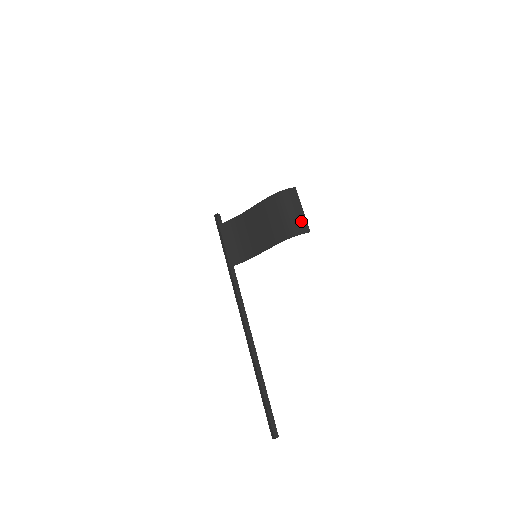
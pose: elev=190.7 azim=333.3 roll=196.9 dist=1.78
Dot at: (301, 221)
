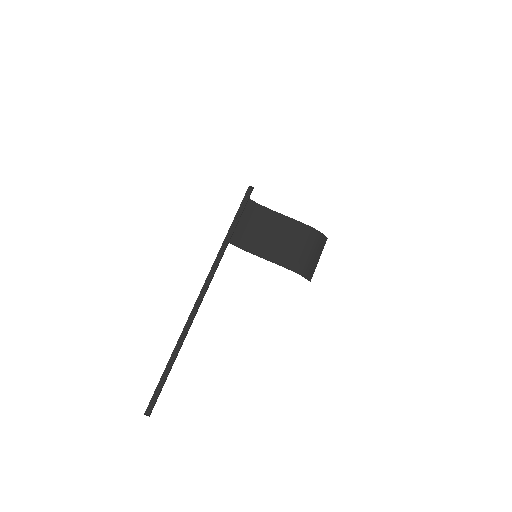
Dot at: (312, 268)
